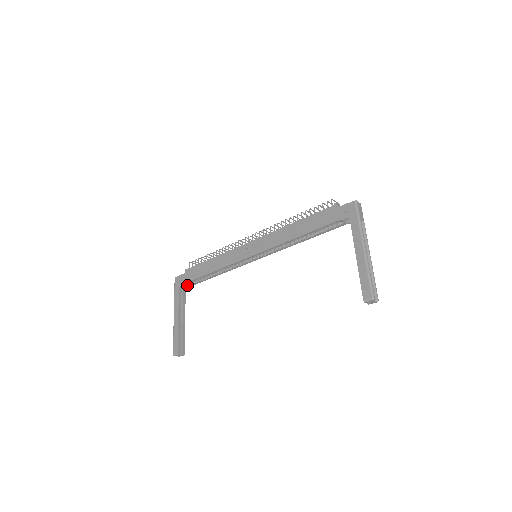
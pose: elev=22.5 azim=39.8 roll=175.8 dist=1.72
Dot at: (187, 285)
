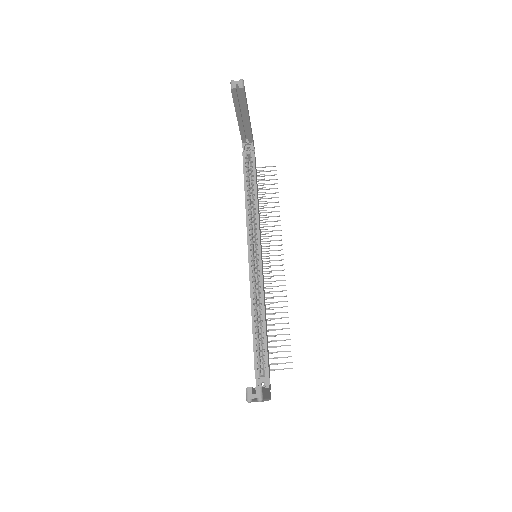
Dot at: (266, 383)
